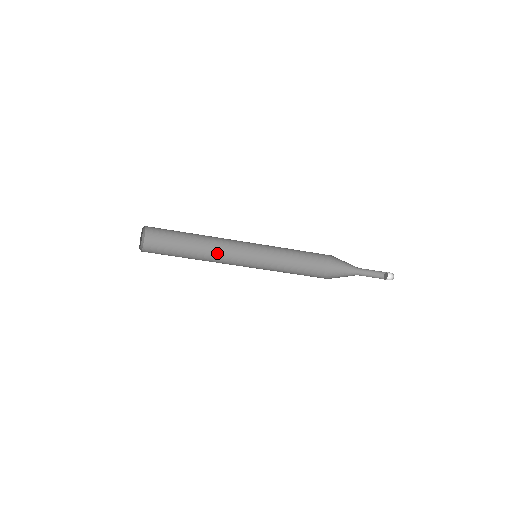
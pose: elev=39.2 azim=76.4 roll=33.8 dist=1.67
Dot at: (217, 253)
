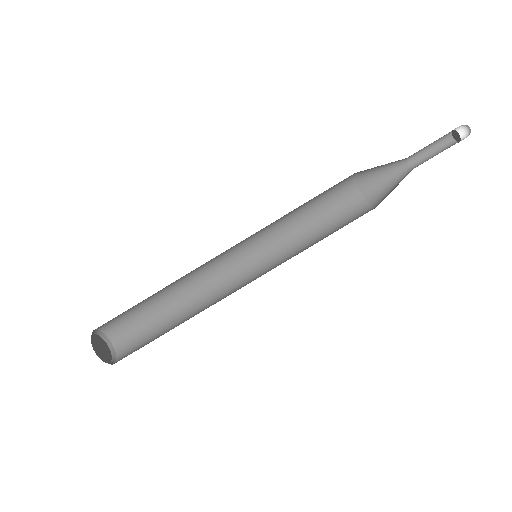
Dot at: occluded
